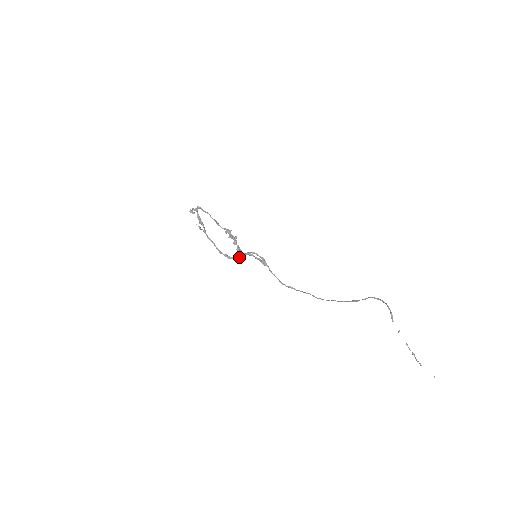
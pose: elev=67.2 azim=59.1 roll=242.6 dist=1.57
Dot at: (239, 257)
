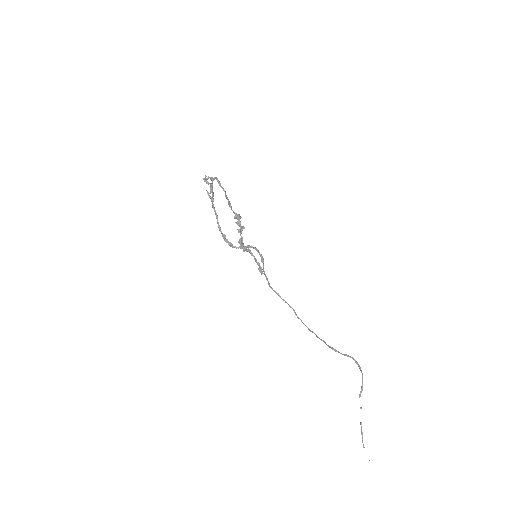
Dot at: (238, 247)
